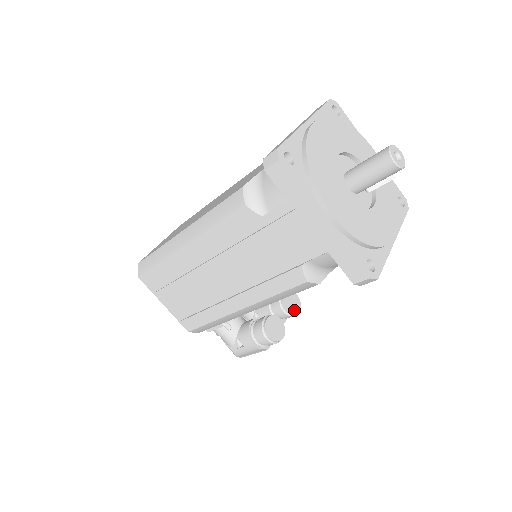
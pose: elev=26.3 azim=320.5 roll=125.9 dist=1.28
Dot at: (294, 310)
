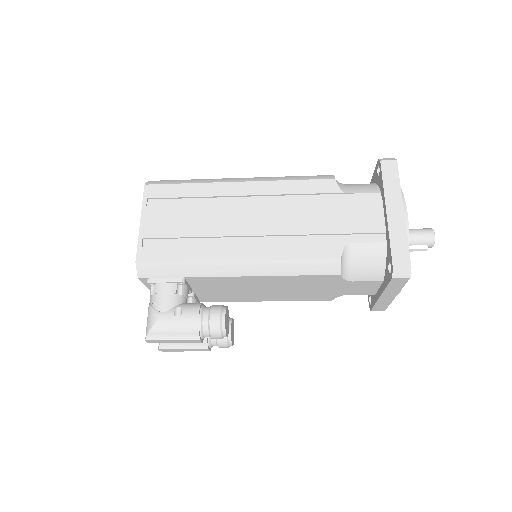
Dot at: (232, 338)
